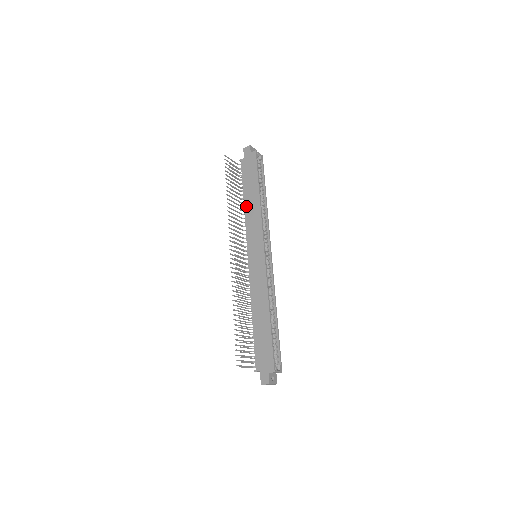
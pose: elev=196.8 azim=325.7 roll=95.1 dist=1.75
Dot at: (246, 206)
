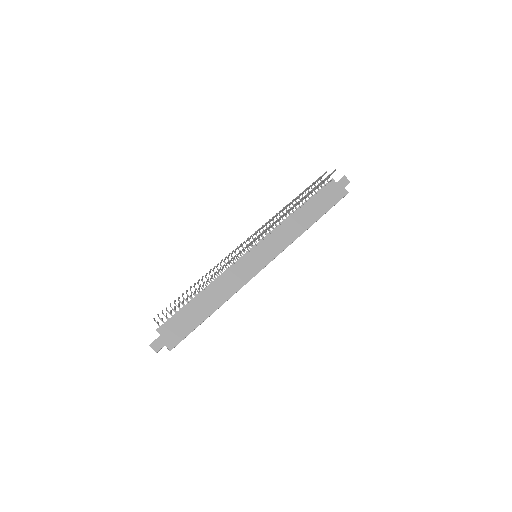
Dot at: (295, 216)
